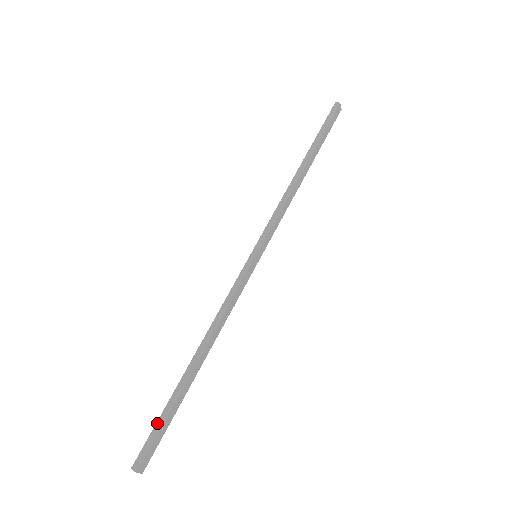
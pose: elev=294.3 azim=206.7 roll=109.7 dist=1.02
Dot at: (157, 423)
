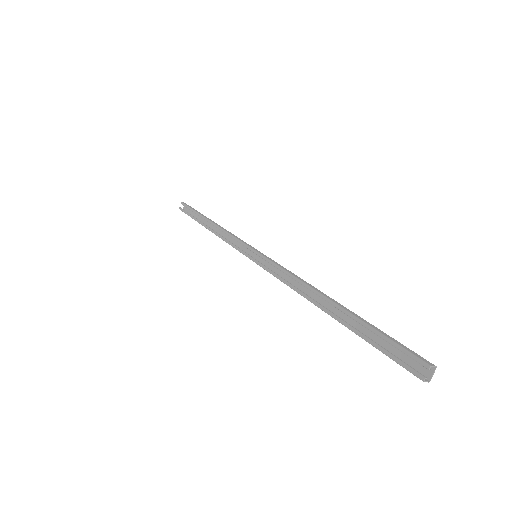
Dot at: (384, 334)
